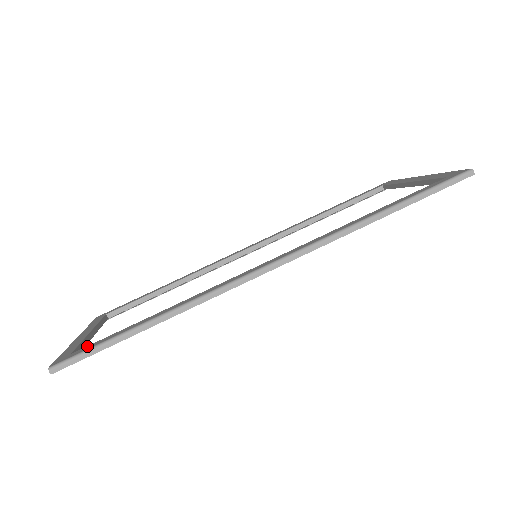
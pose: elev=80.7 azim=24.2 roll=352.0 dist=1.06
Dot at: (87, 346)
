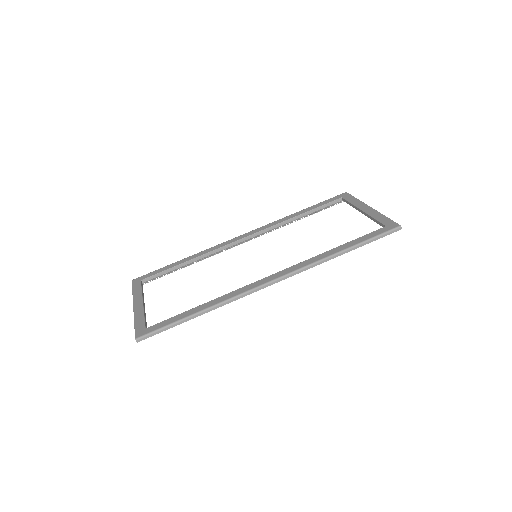
Dot at: (156, 324)
